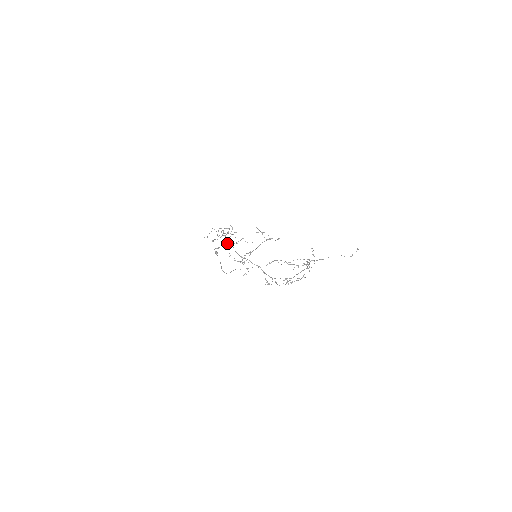
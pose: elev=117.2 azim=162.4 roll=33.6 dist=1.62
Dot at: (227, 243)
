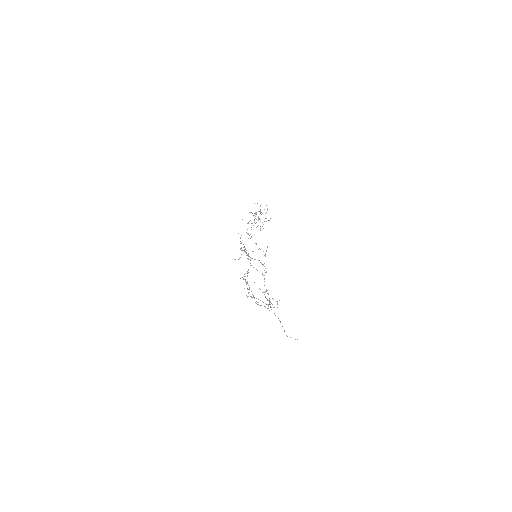
Dot at: (247, 229)
